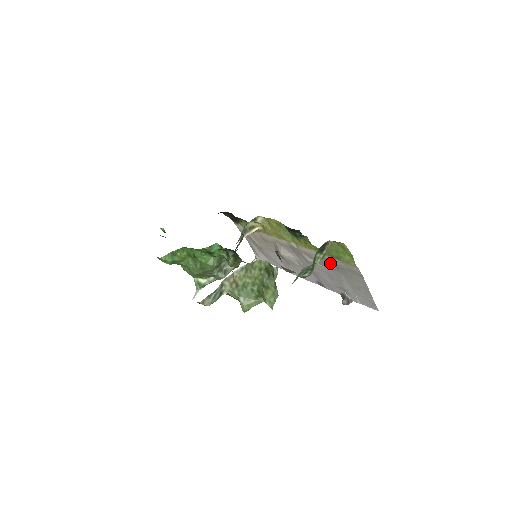
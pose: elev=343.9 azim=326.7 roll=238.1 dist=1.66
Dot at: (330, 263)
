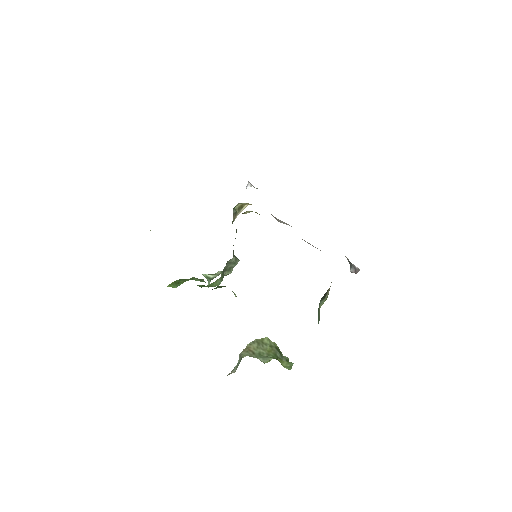
Dot at: occluded
